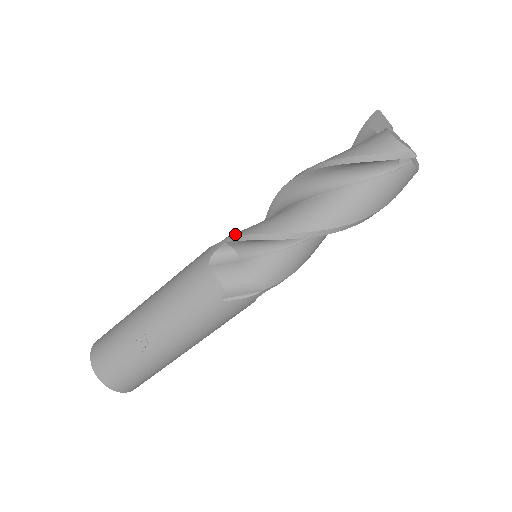
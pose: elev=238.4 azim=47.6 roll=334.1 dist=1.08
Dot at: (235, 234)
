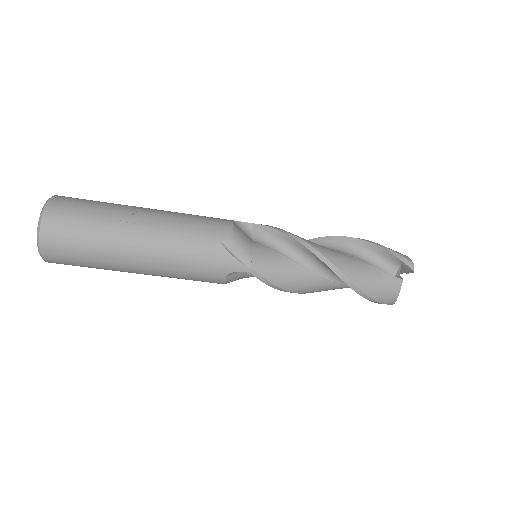
Dot at: occluded
